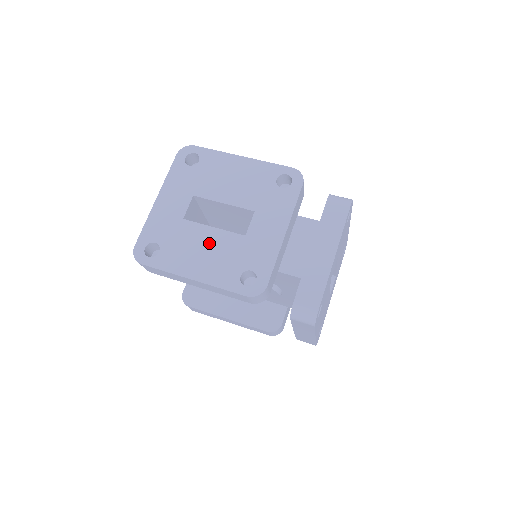
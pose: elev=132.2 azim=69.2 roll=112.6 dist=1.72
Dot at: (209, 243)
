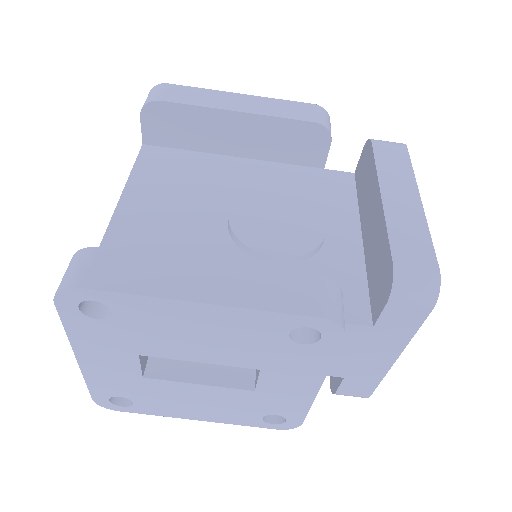
Dot at: (201, 397)
